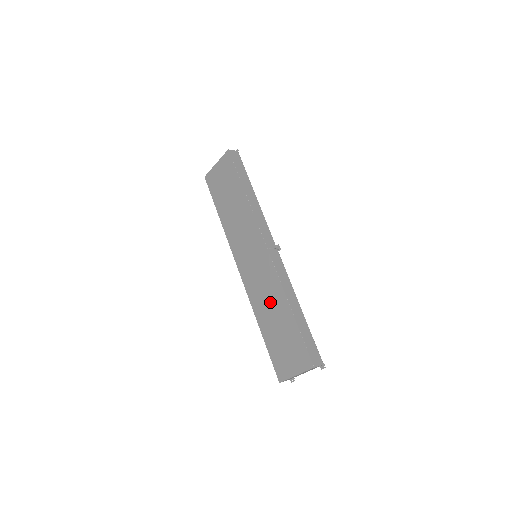
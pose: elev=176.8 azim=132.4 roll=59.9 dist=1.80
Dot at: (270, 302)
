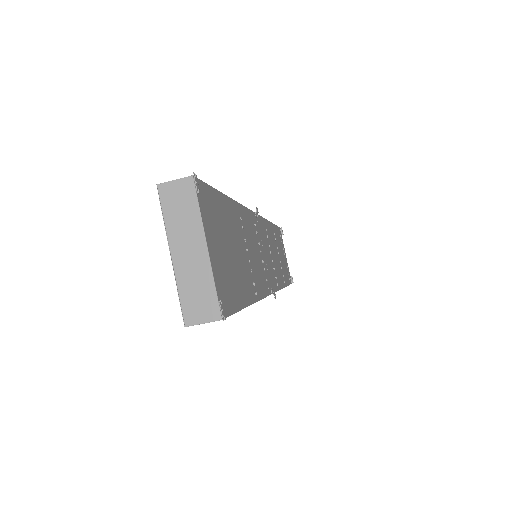
Dot at: occluded
